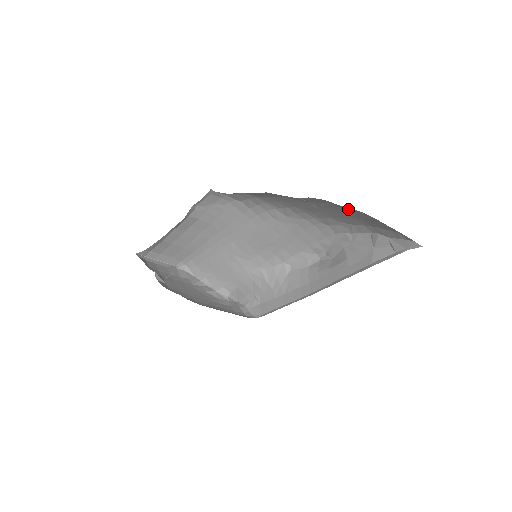
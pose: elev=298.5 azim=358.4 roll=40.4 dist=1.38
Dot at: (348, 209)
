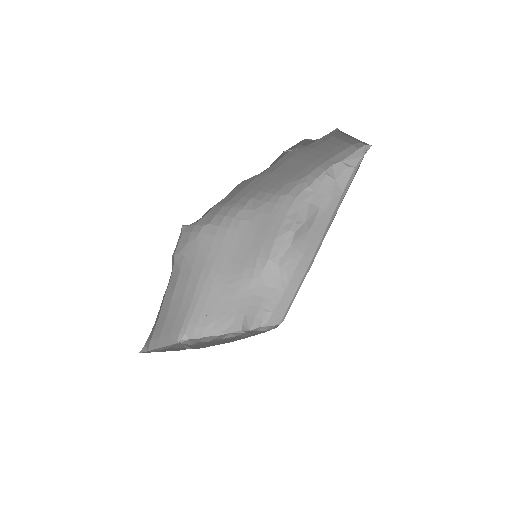
Dot at: (314, 145)
